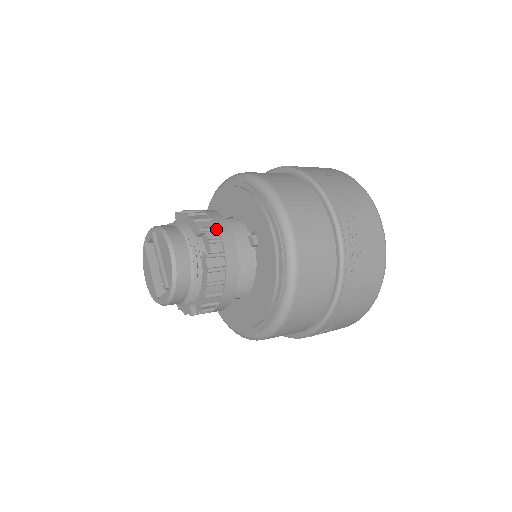
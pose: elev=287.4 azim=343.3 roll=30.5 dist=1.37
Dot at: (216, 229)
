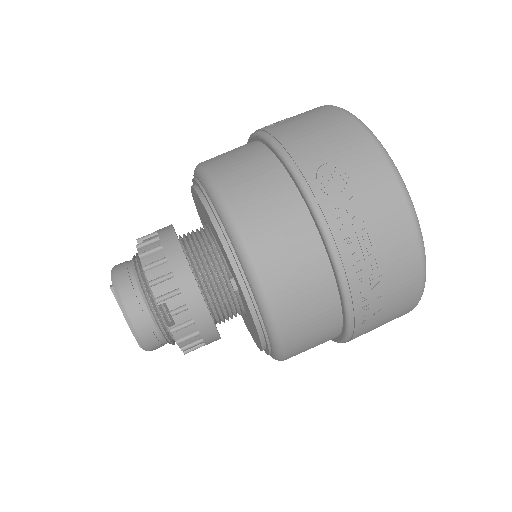
Dot at: (179, 293)
